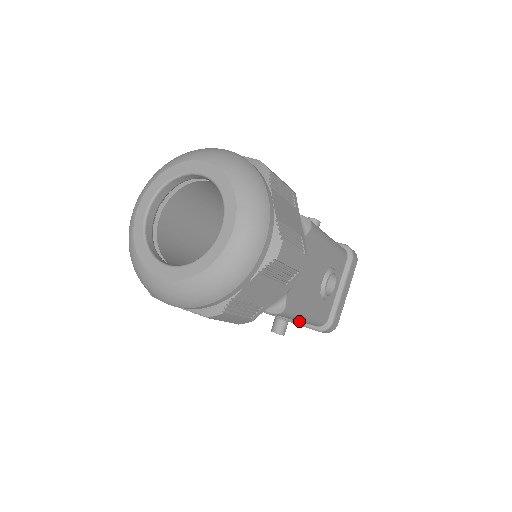
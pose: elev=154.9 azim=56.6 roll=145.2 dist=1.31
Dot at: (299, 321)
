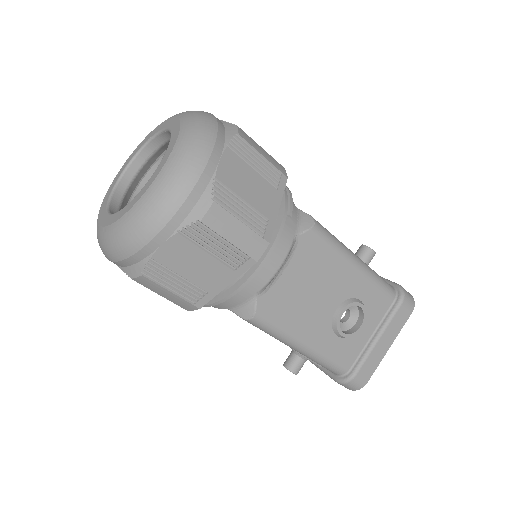
Dot at: occluded
